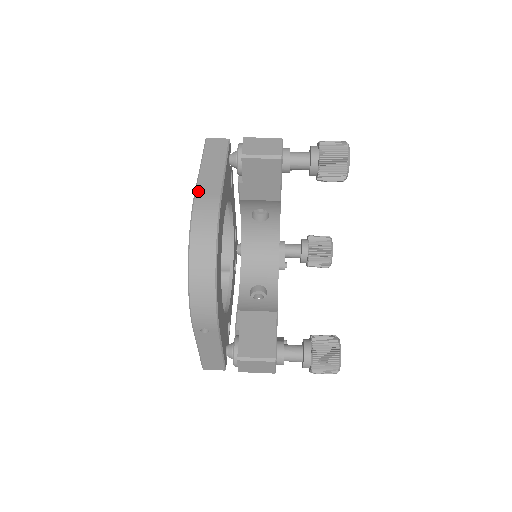
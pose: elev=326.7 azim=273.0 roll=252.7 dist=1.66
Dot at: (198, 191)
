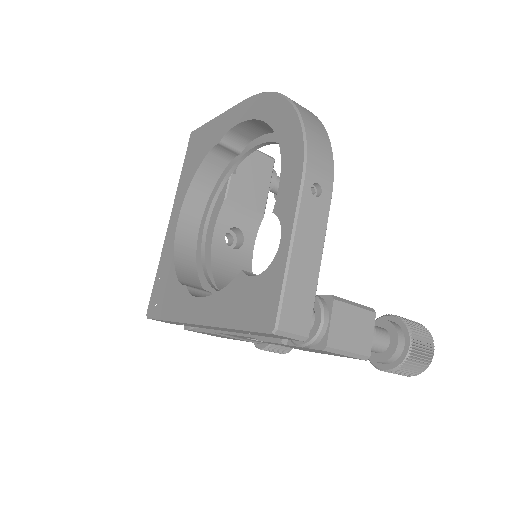
Dot at: occluded
